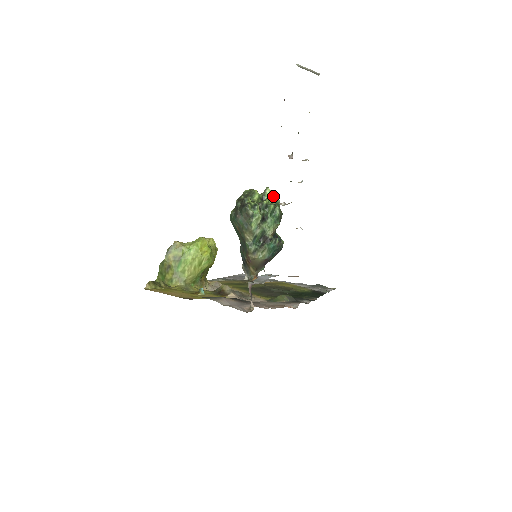
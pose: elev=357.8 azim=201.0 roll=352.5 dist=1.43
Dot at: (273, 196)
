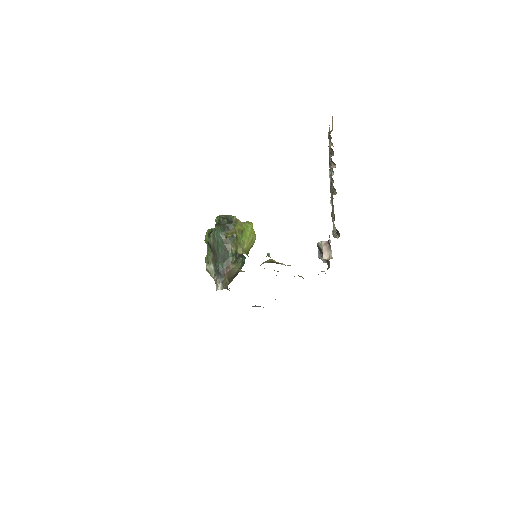
Dot at: occluded
